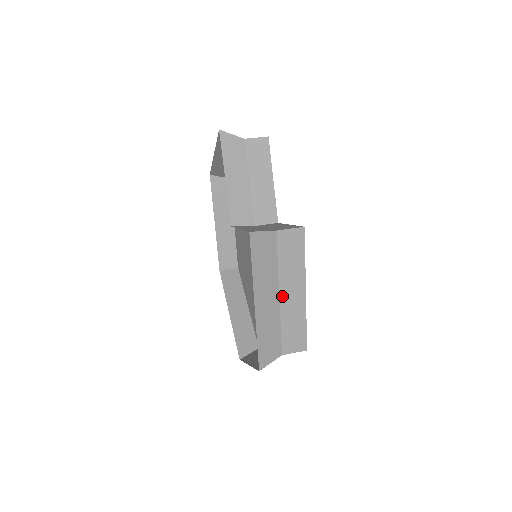
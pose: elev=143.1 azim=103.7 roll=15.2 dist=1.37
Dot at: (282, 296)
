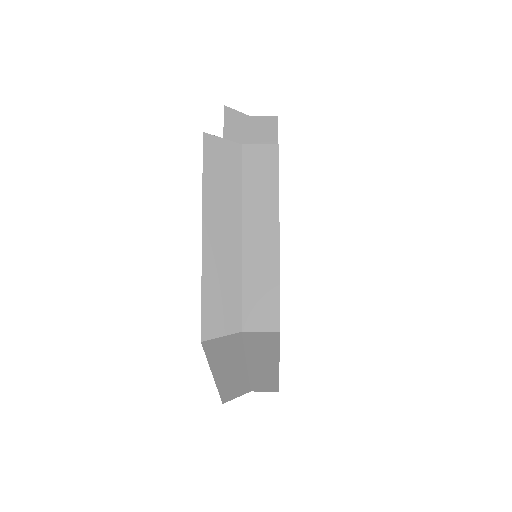
Dot at: (246, 237)
